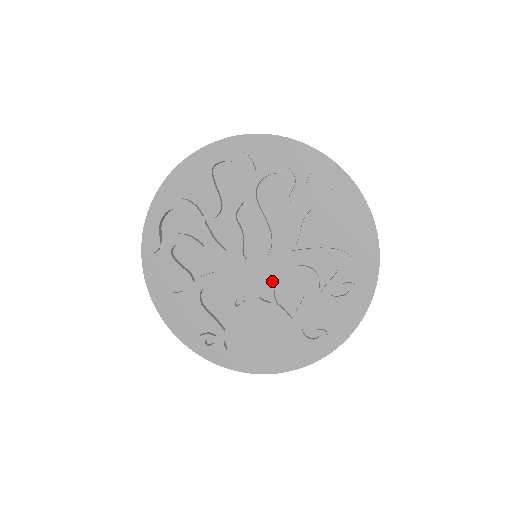
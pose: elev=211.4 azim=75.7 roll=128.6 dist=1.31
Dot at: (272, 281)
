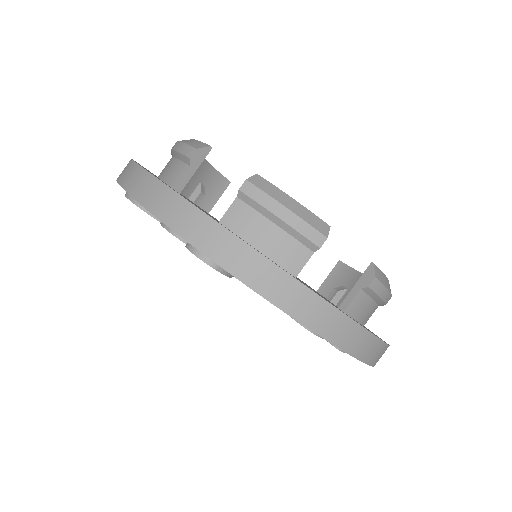
Dot at: occluded
